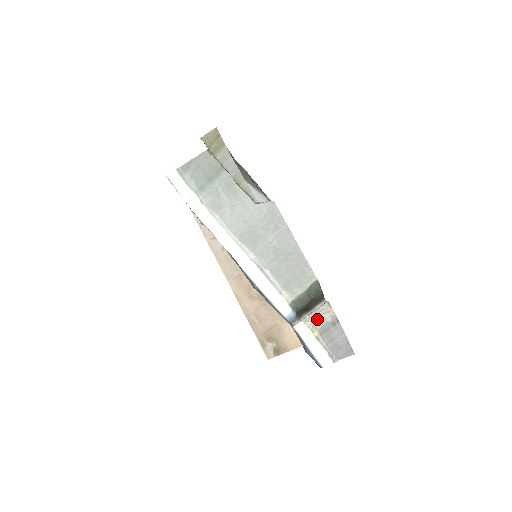
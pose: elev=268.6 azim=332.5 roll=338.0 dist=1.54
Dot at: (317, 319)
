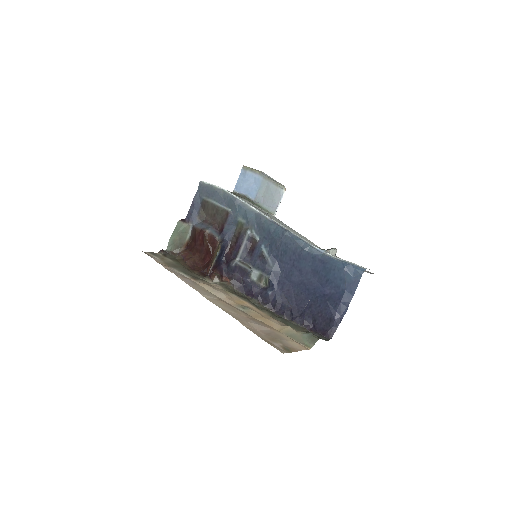
Dot at: occluded
